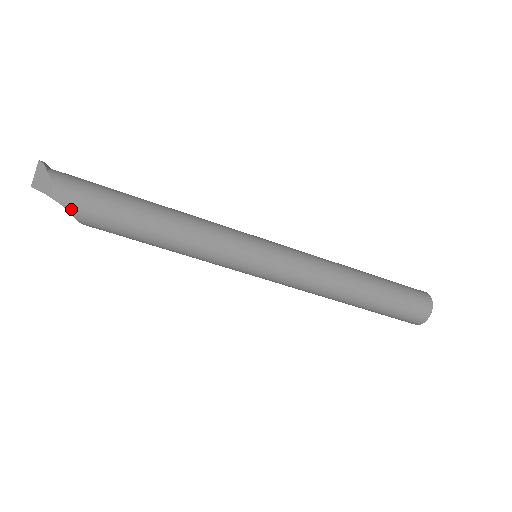
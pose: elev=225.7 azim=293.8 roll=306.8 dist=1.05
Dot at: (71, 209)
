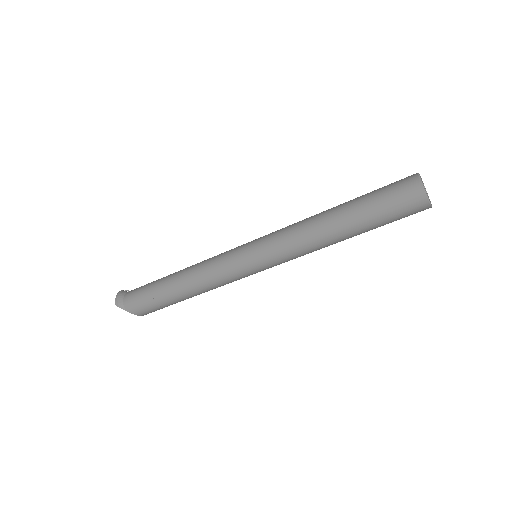
Dot at: occluded
